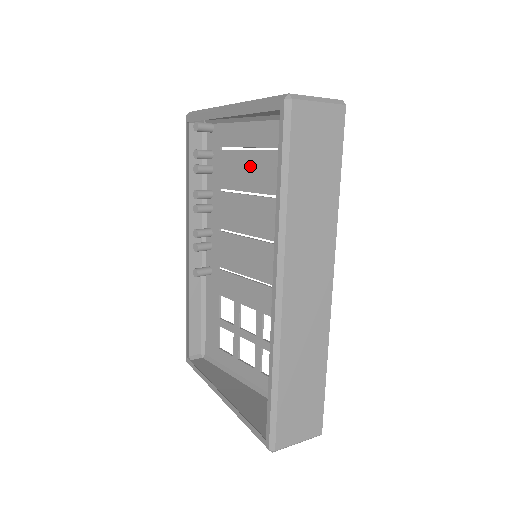
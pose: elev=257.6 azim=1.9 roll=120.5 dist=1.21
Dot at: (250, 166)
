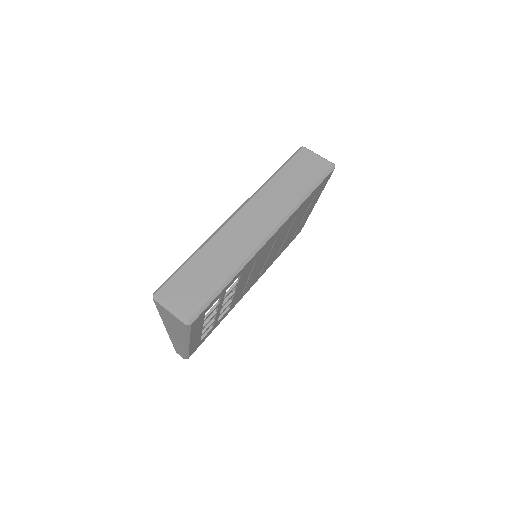
Dot at: occluded
